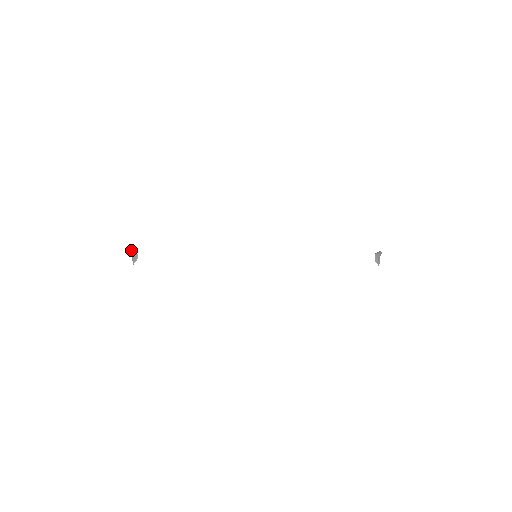
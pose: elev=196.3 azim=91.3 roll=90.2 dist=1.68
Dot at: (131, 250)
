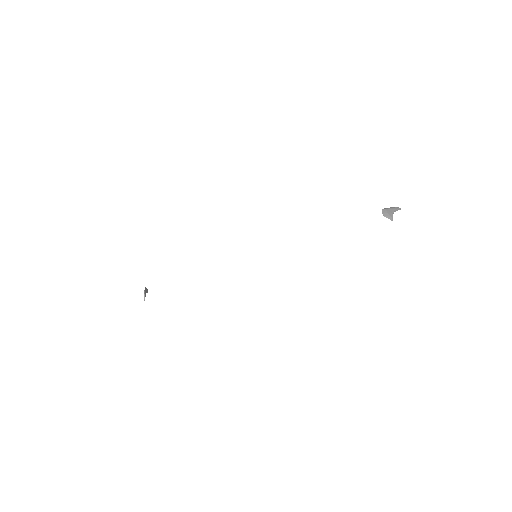
Dot at: occluded
